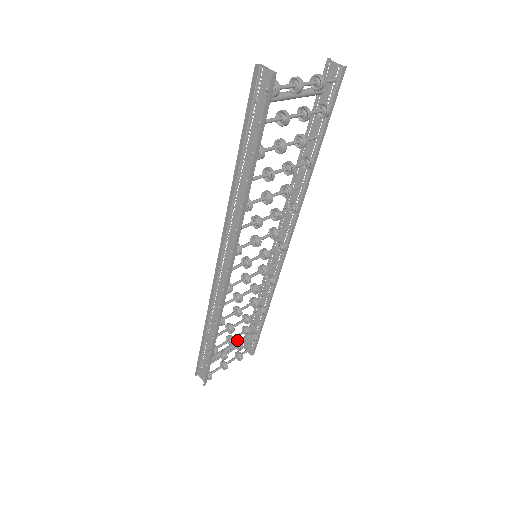
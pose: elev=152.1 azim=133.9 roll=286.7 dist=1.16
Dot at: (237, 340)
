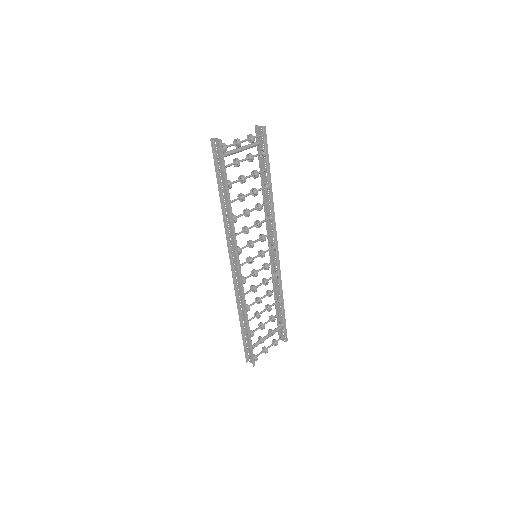
Dot at: occluded
